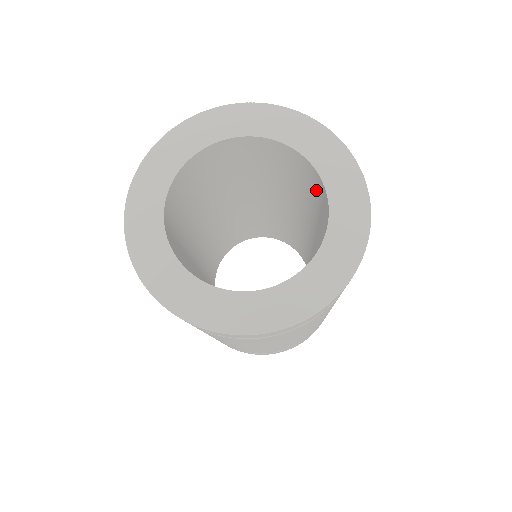
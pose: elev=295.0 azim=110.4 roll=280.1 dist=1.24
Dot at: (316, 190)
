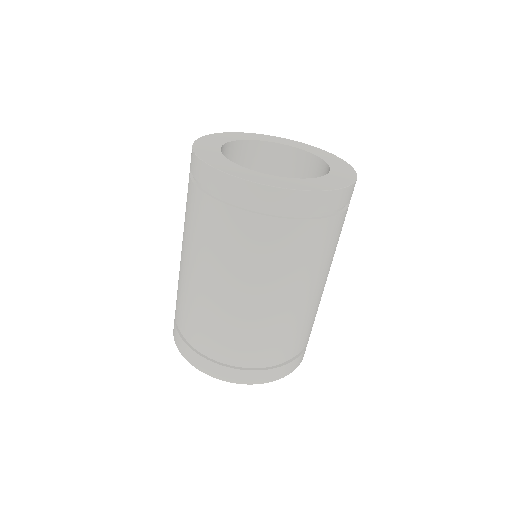
Dot at: occluded
